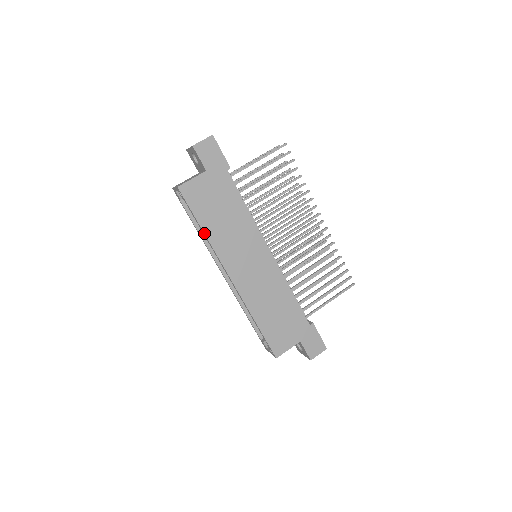
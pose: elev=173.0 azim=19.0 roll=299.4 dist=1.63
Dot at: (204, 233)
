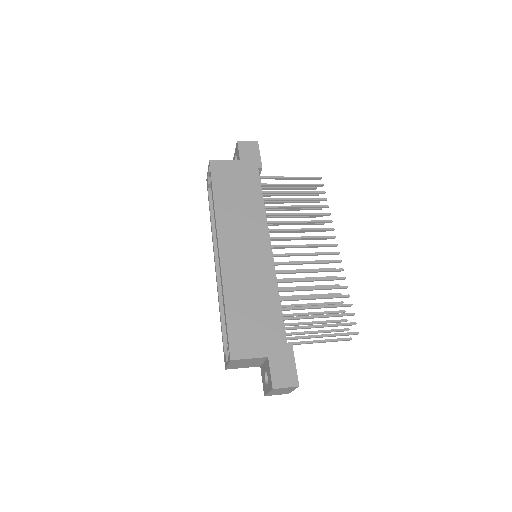
Dot at: (214, 201)
